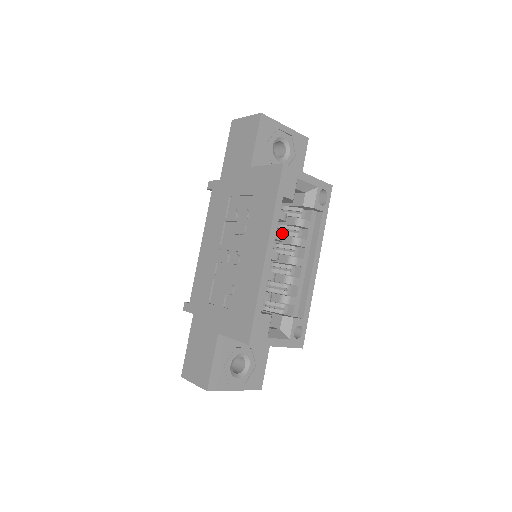
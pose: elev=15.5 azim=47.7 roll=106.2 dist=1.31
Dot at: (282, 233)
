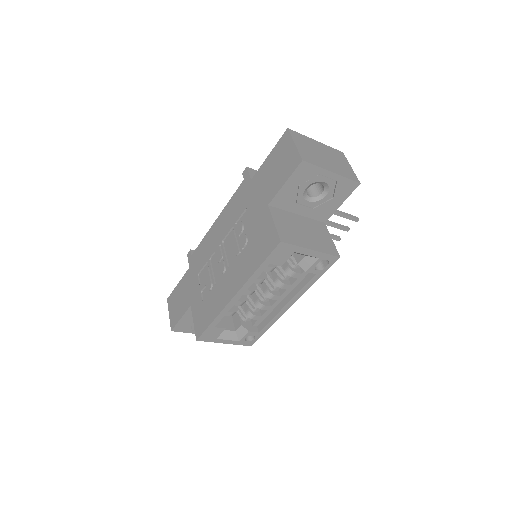
Dot at: (263, 279)
